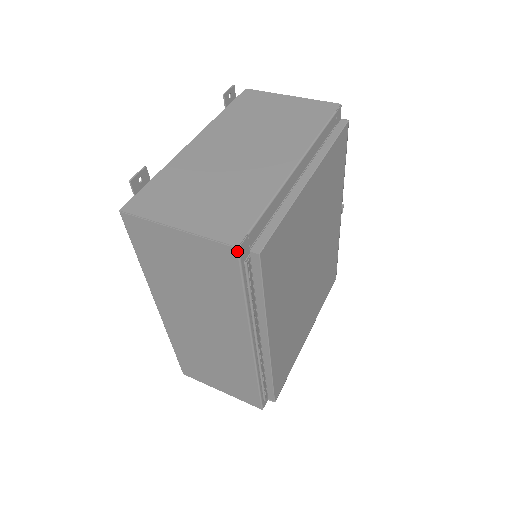
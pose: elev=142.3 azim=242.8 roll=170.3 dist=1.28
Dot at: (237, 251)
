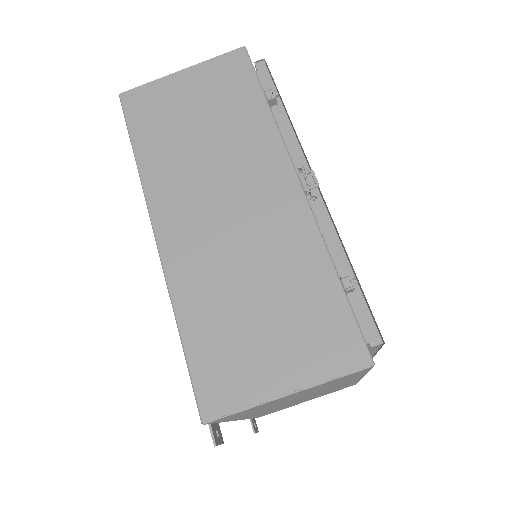
Dot at: occluded
